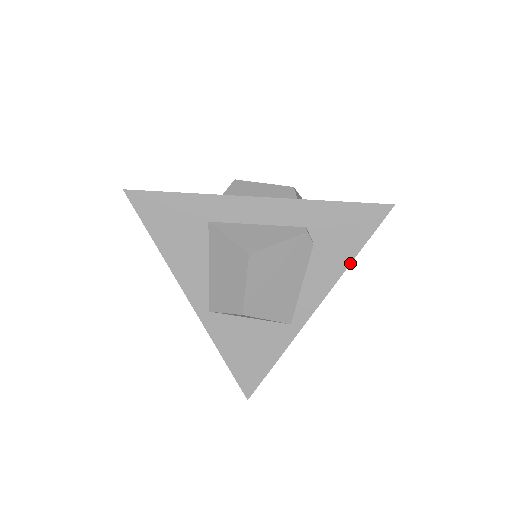
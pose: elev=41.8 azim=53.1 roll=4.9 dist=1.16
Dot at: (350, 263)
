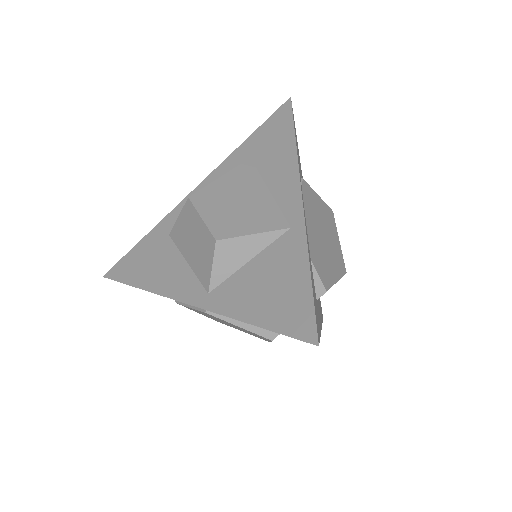
Dot at: (295, 146)
